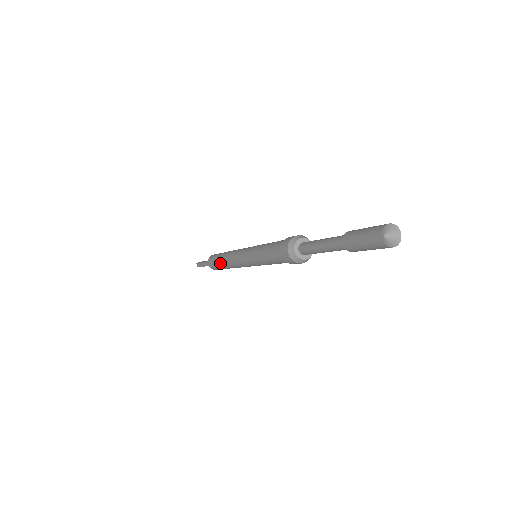
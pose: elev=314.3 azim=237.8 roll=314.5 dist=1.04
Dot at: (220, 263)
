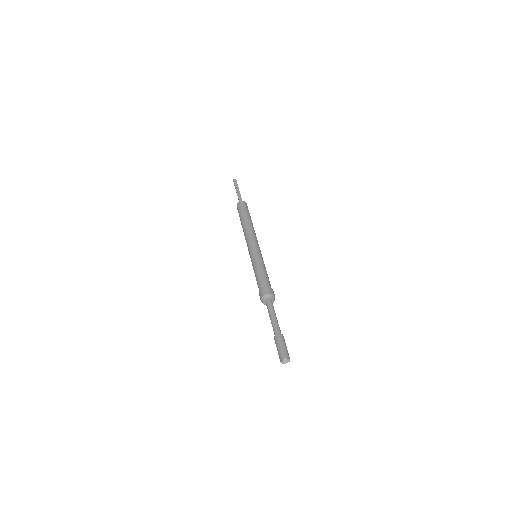
Dot at: (241, 223)
